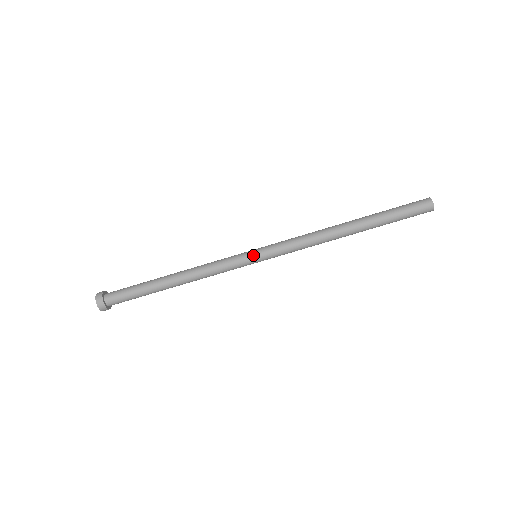
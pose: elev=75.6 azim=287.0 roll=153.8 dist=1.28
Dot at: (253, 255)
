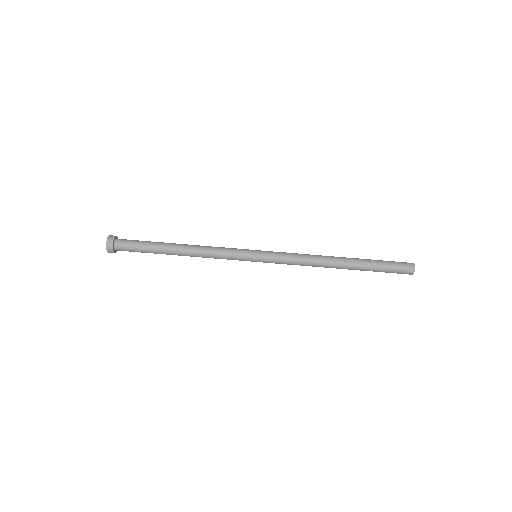
Dot at: (254, 254)
